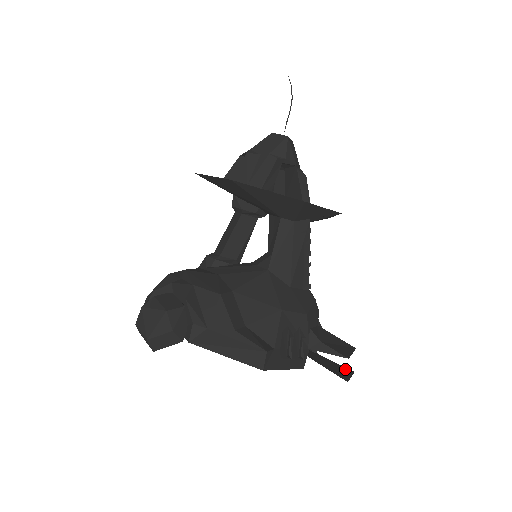
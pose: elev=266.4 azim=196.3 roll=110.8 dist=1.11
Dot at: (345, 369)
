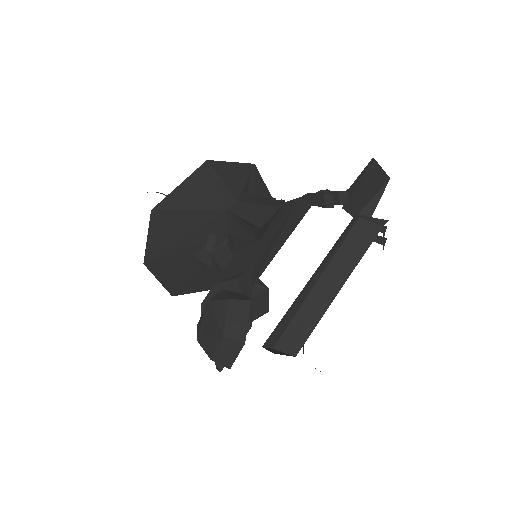
Dot at: occluded
